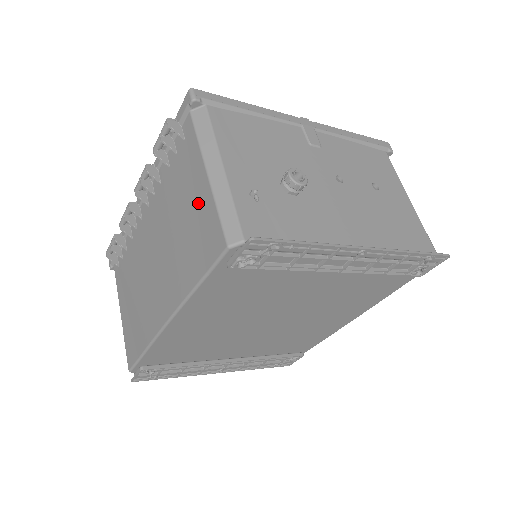
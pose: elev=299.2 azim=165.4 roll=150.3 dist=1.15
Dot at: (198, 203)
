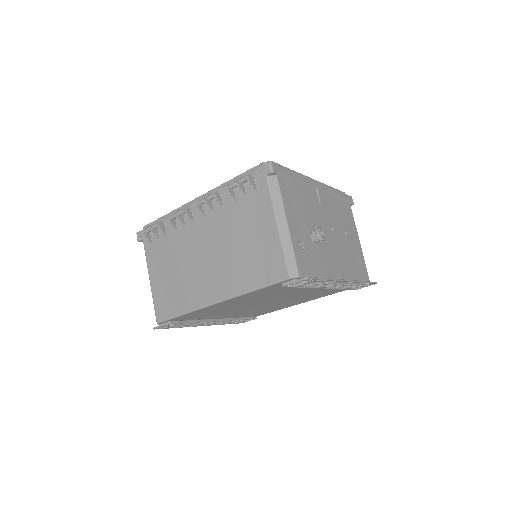
Dot at: (265, 240)
